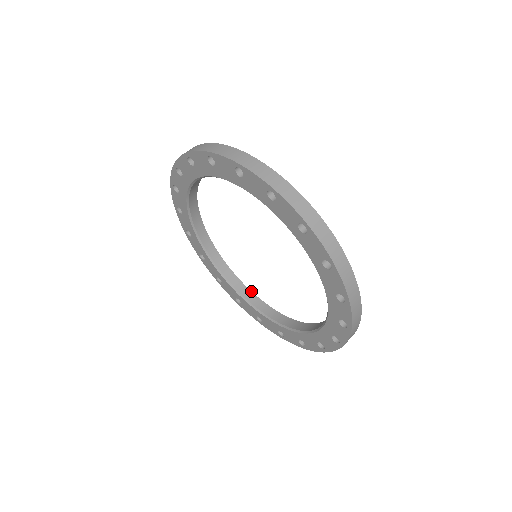
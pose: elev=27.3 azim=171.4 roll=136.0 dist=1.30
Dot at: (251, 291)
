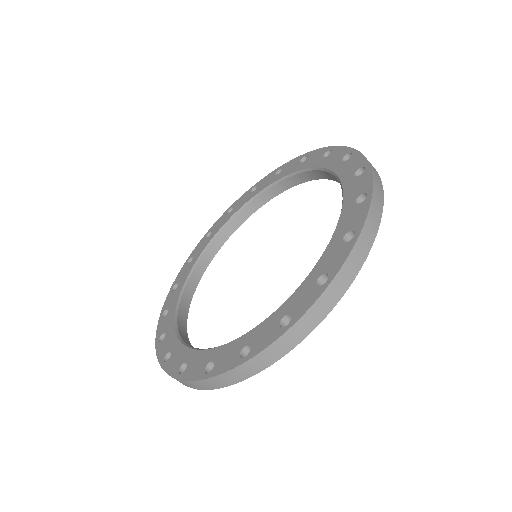
Dot at: occluded
